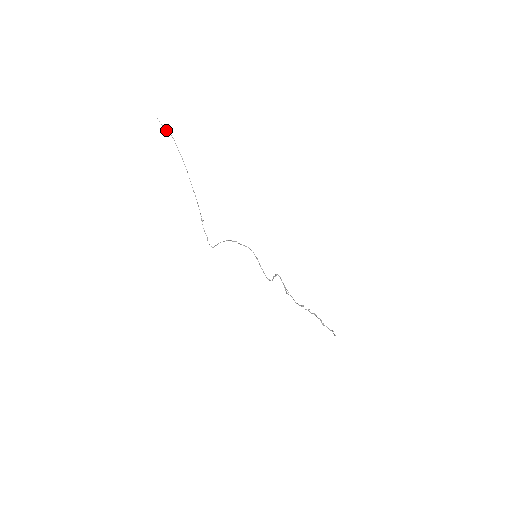
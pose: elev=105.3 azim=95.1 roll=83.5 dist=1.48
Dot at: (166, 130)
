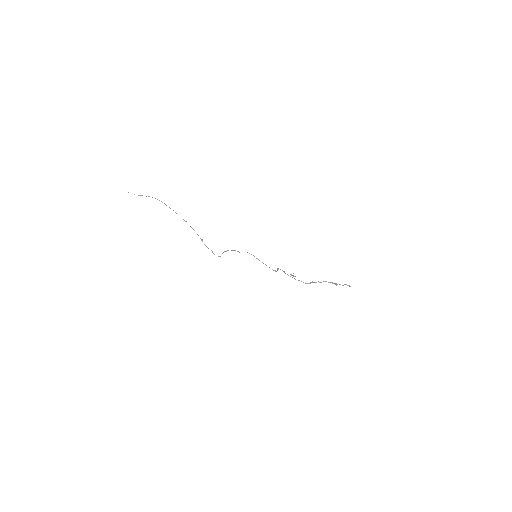
Dot at: (140, 195)
